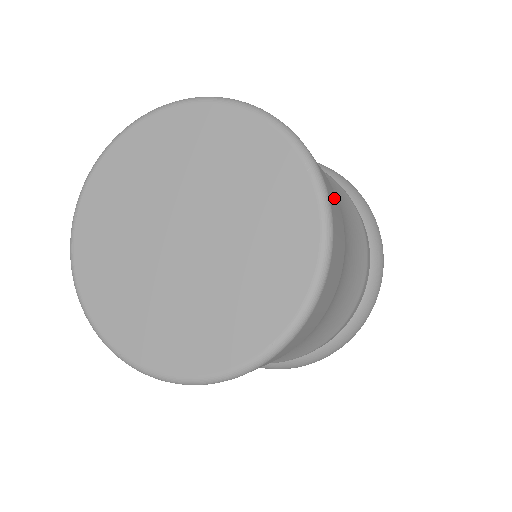
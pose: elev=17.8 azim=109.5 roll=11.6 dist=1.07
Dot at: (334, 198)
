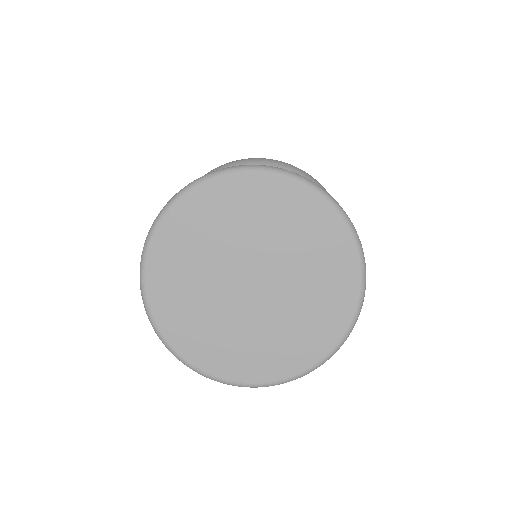
Dot at: occluded
